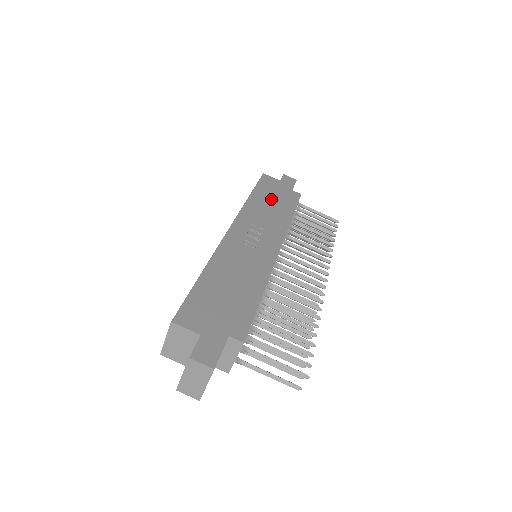
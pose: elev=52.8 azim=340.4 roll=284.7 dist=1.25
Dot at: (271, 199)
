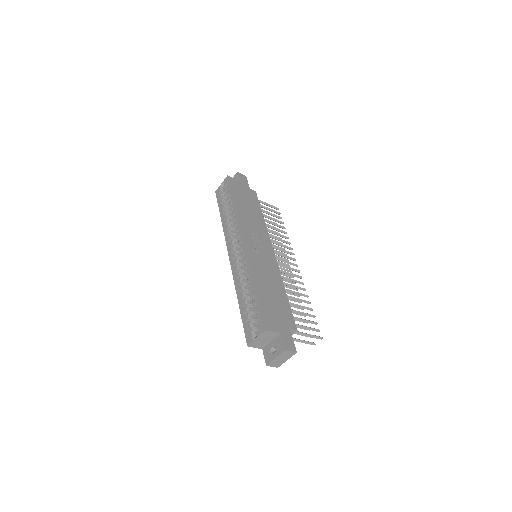
Dot at: (246, 203)
